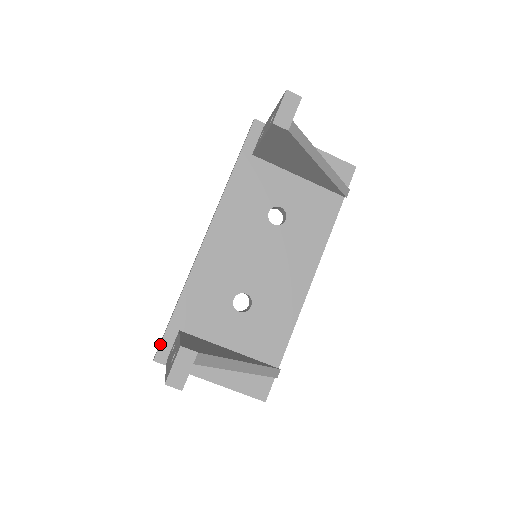
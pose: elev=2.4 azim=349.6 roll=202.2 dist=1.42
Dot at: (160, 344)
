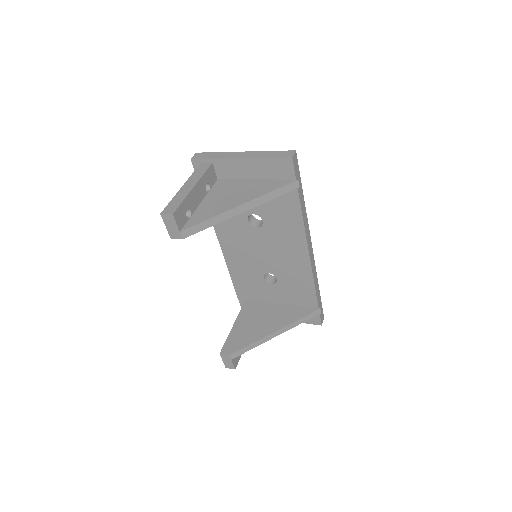
Dot at: (241, 307)
